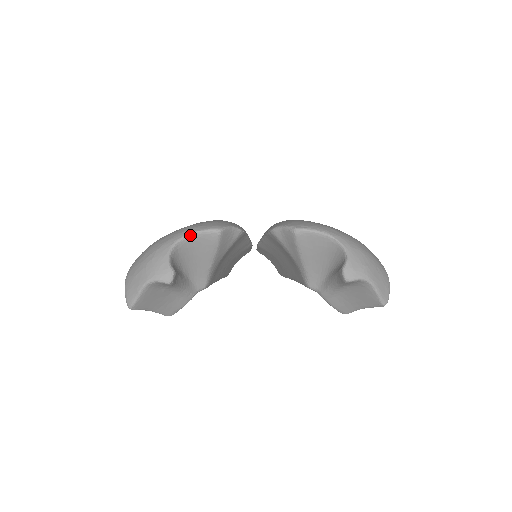
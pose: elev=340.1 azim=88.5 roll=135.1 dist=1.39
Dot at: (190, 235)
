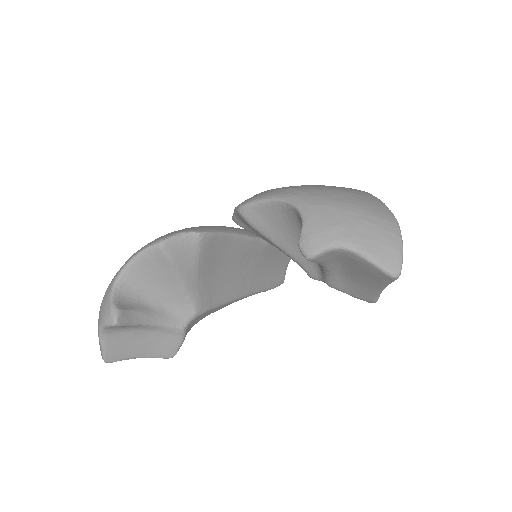
Dot at: (131, 260)
